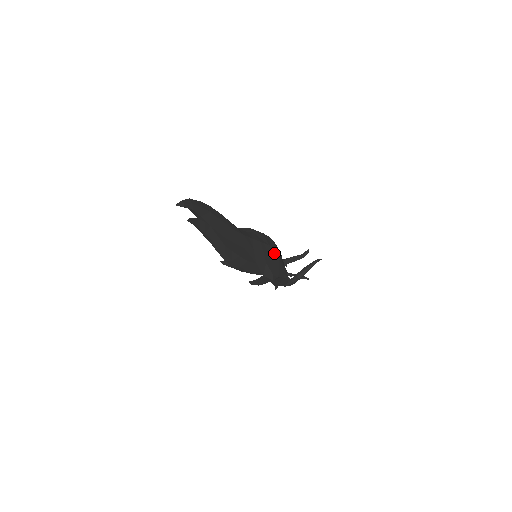
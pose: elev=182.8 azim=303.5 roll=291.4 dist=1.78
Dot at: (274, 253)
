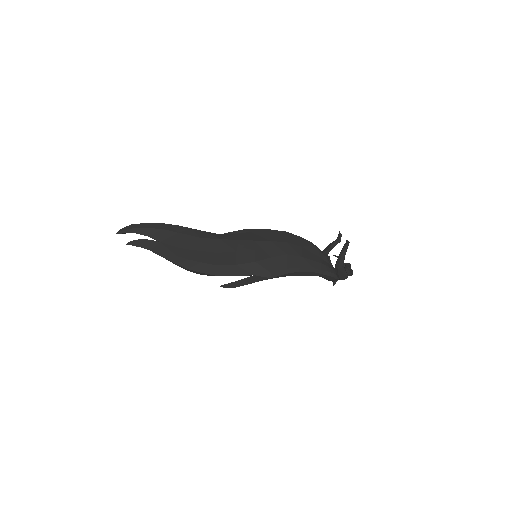
Dot at: (279, 248)
